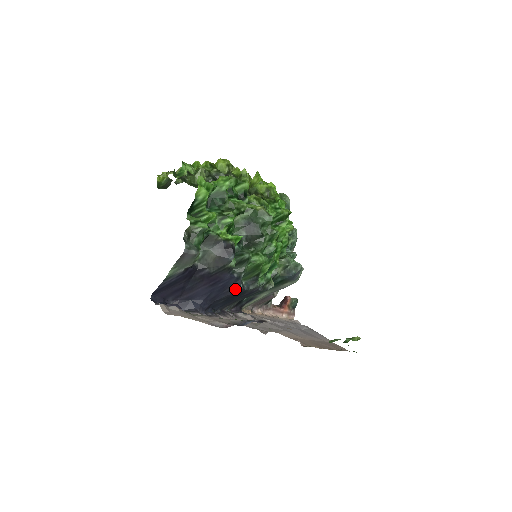
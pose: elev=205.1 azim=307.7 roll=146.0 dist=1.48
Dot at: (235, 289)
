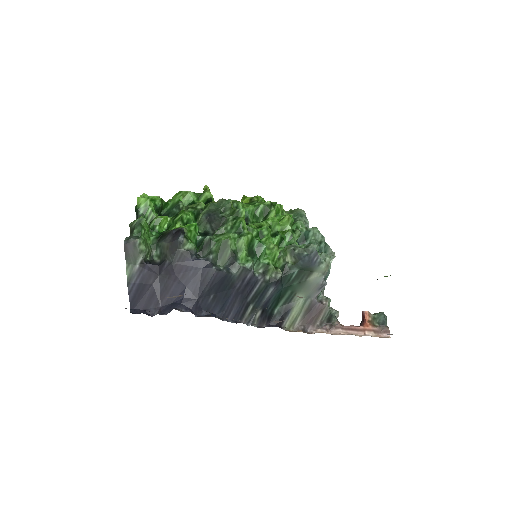
Dot at: (209, 274)
